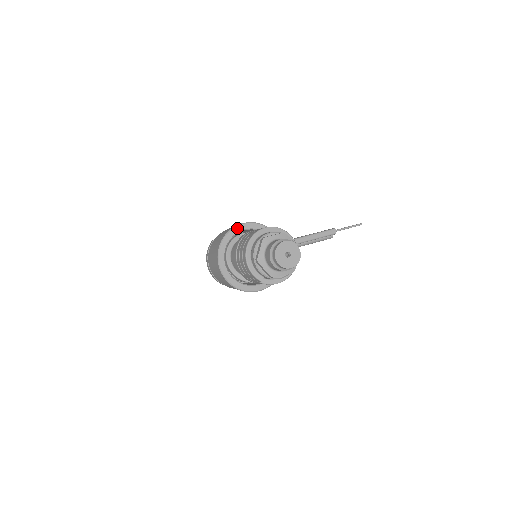
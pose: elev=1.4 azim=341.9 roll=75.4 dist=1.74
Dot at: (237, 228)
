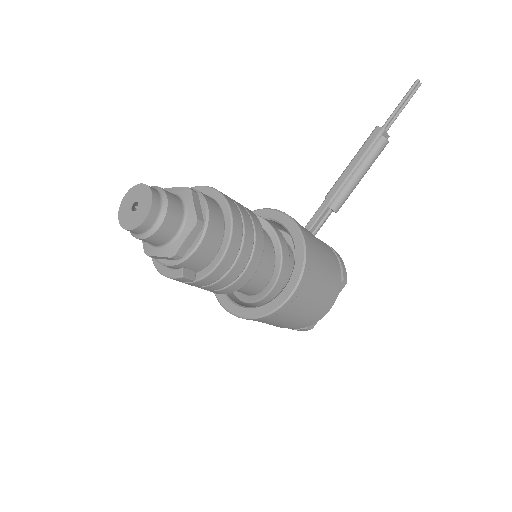
Dot at: occluded
